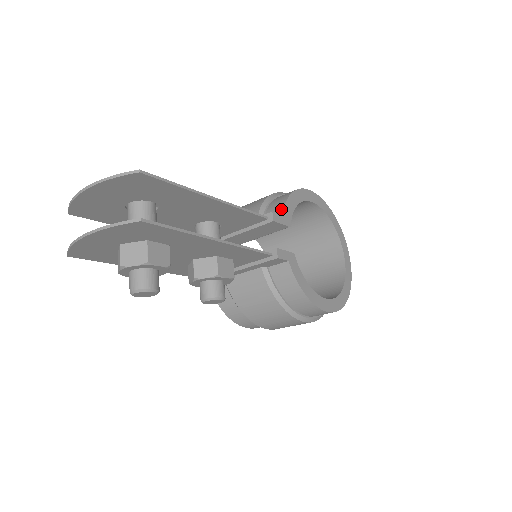
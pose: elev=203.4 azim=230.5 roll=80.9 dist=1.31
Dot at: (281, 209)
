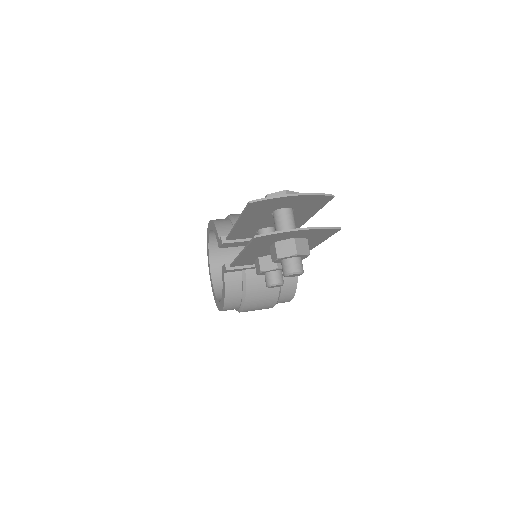
Dot at: occluded
